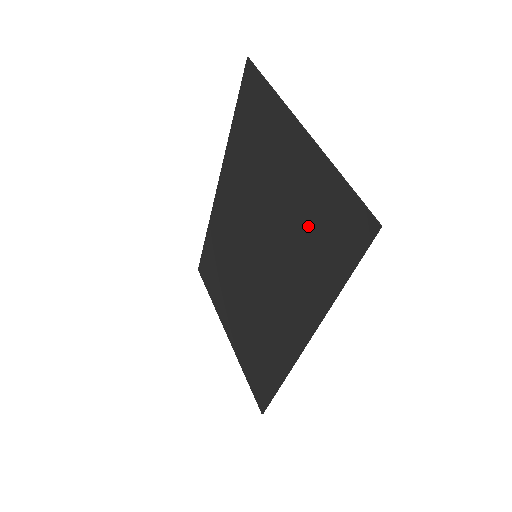
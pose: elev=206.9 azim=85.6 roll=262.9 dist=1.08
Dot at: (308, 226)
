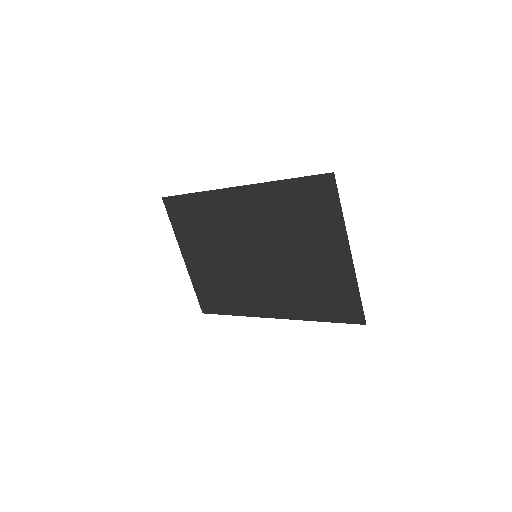
Dot at: (319, 287)
